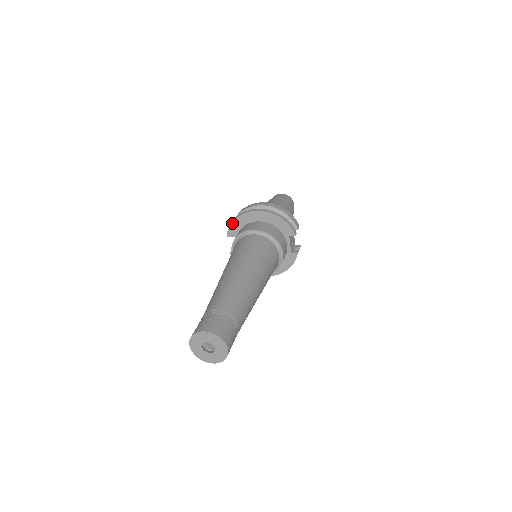
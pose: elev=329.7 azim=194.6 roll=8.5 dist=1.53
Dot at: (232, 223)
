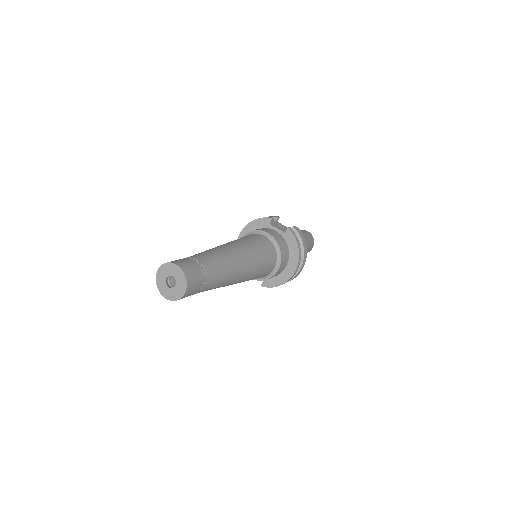
Dot at: occluded
